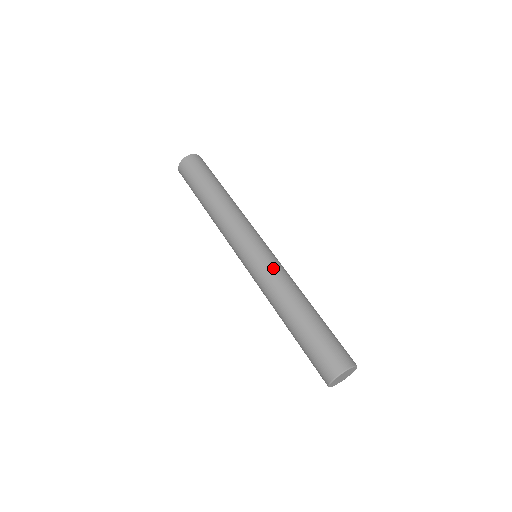
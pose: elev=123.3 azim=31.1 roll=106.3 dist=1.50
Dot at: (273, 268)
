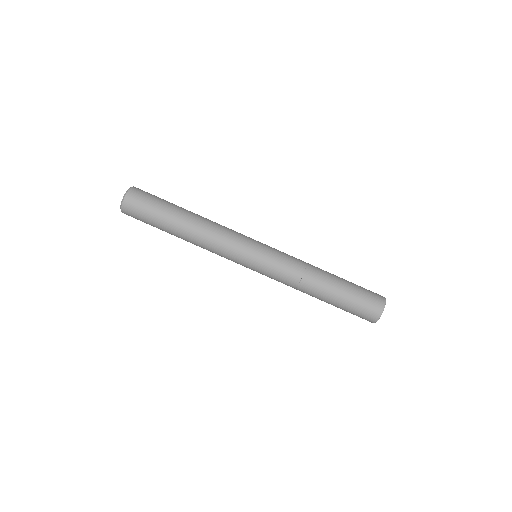
Dot at: (281, 270)
